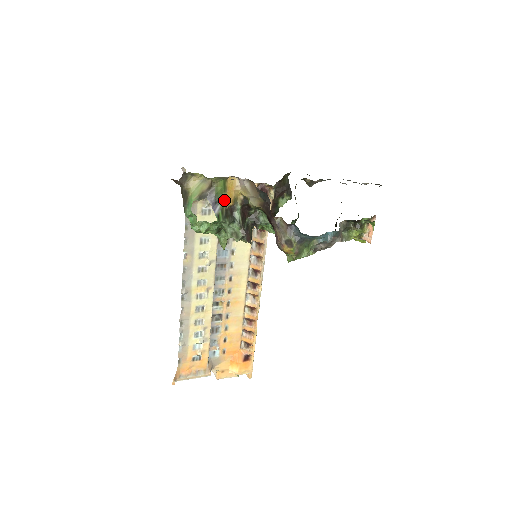
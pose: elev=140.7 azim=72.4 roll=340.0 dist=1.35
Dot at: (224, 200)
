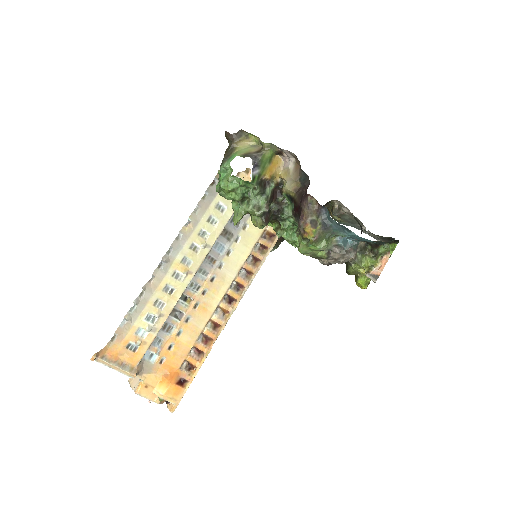
Dot at: (265, 169)
